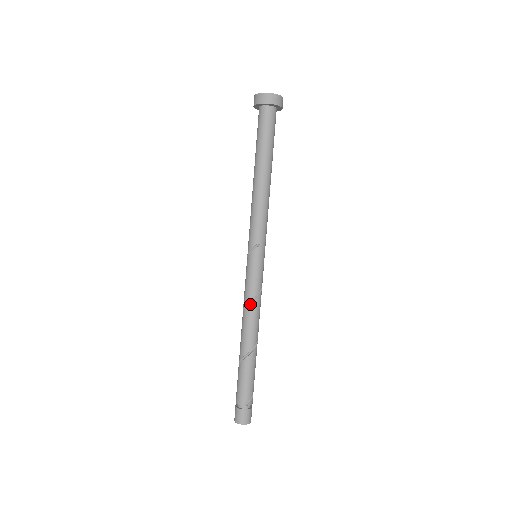
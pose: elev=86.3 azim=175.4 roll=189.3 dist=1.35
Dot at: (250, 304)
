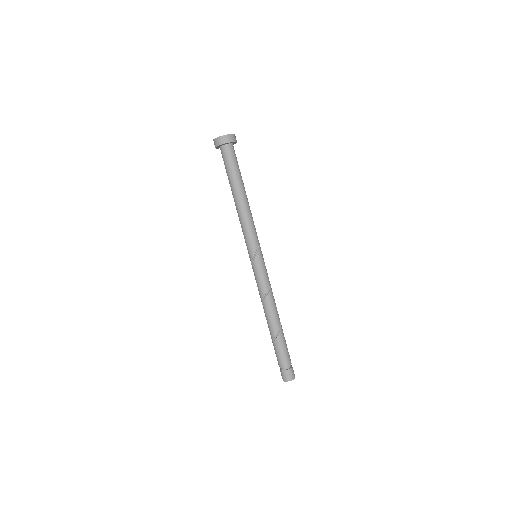
Dot at: (269, 291)
